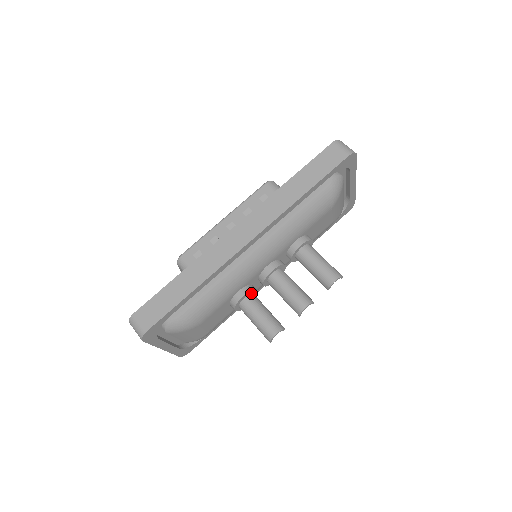
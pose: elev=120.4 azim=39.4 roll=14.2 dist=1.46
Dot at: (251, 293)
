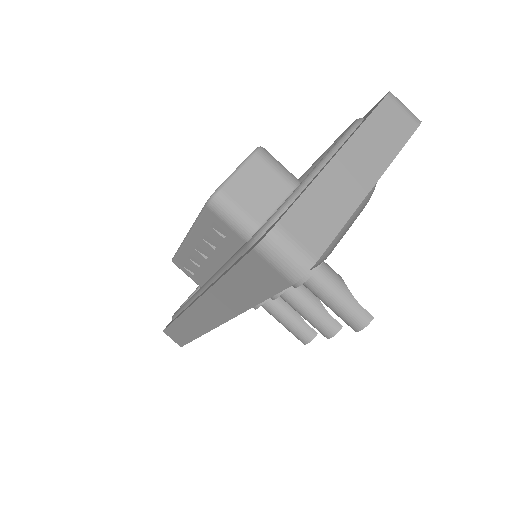
Dot at: occluded
